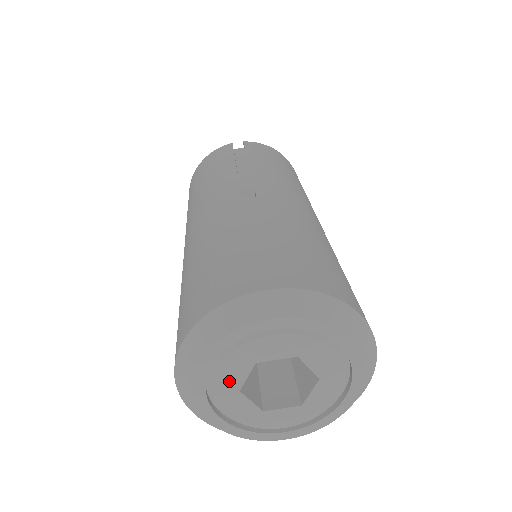
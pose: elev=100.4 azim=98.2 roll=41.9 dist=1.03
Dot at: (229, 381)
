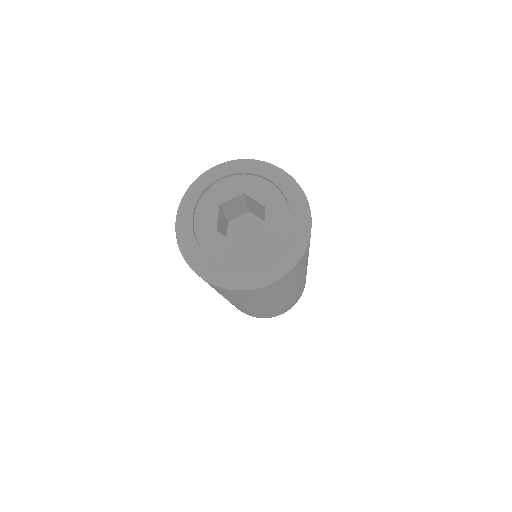
Dot at: (207, 223)
